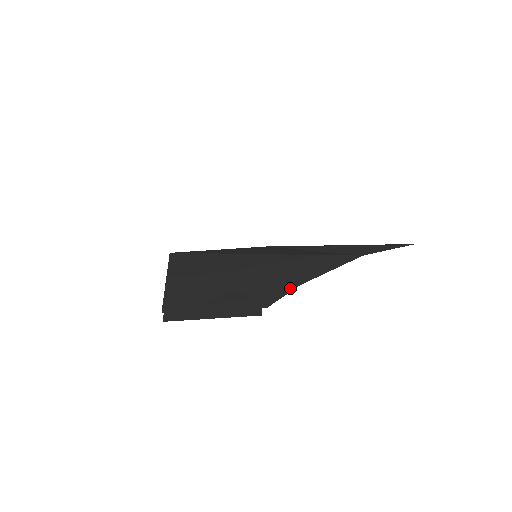
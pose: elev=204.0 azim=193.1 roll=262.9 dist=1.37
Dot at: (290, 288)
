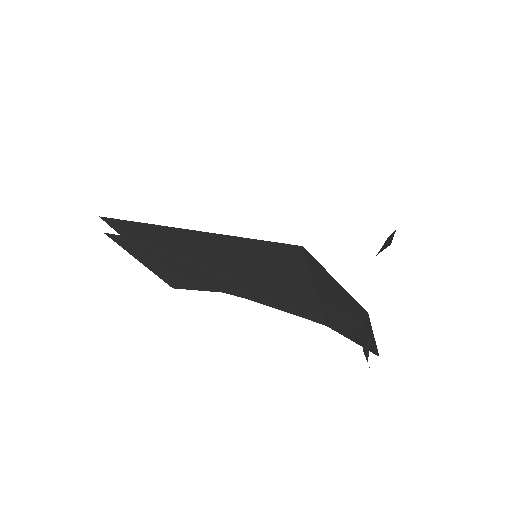
Dot at: (234, 293)
